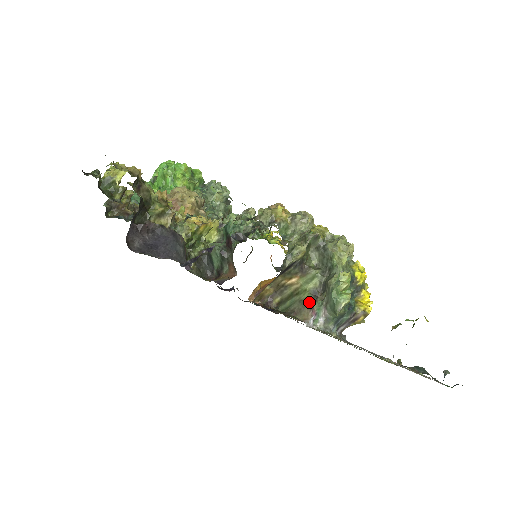
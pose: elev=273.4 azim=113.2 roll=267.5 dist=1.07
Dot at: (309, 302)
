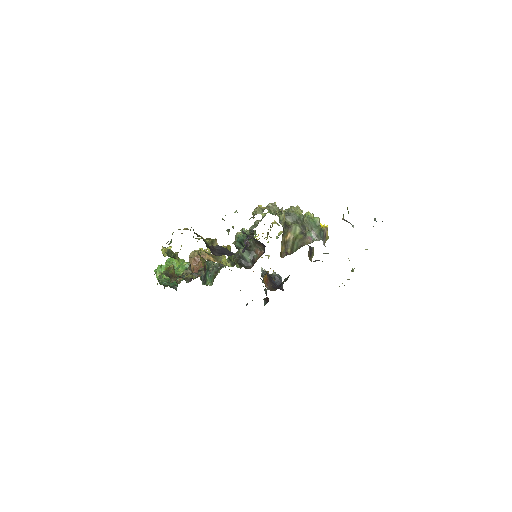
Dot at: (303, 237)
